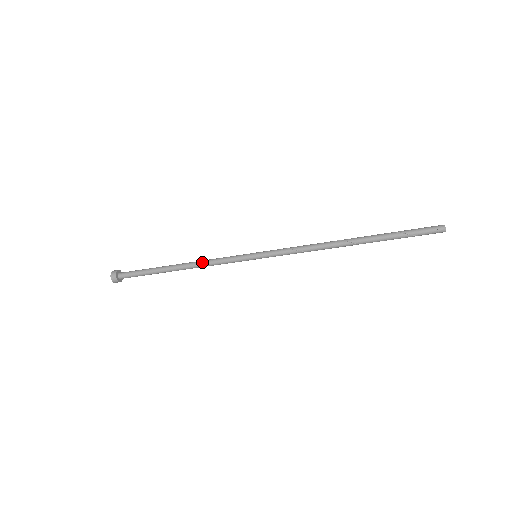
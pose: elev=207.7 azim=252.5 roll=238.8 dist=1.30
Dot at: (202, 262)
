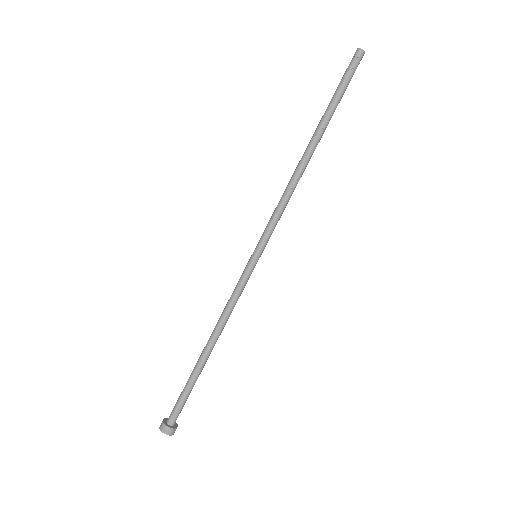
Dot at: (222, 316)
